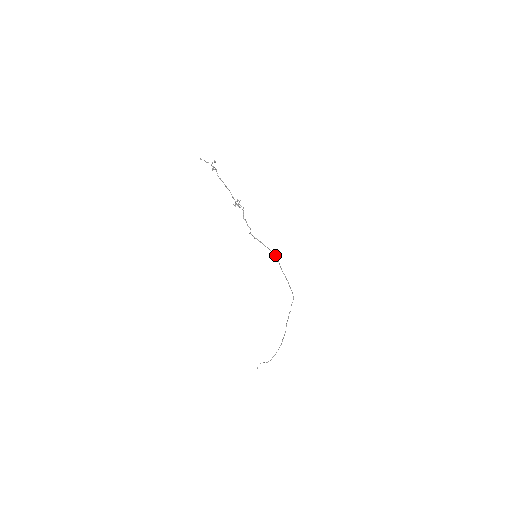
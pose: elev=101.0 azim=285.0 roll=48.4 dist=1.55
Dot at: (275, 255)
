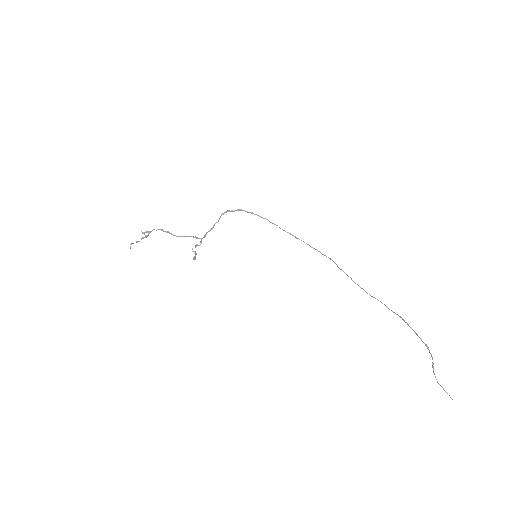
Dot at: occluded
